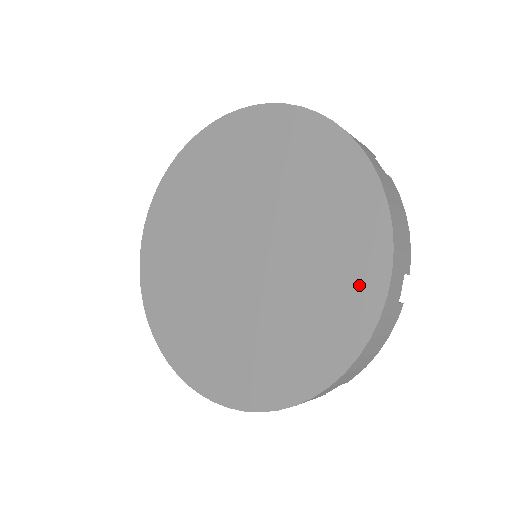
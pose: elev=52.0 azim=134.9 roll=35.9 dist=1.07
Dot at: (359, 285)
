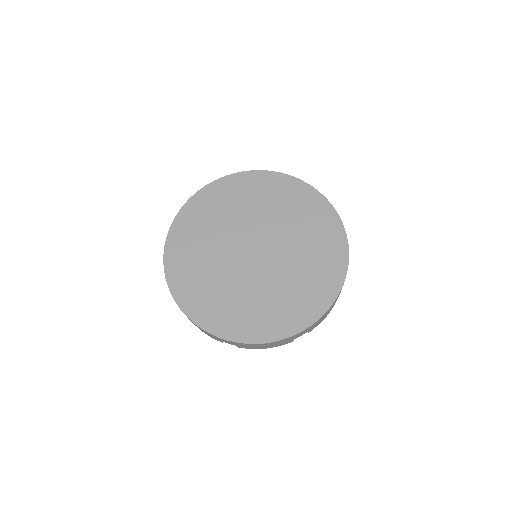
Dot at: (331, 272)
